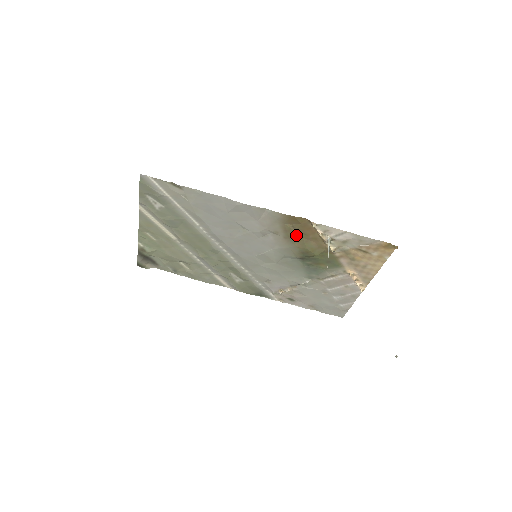
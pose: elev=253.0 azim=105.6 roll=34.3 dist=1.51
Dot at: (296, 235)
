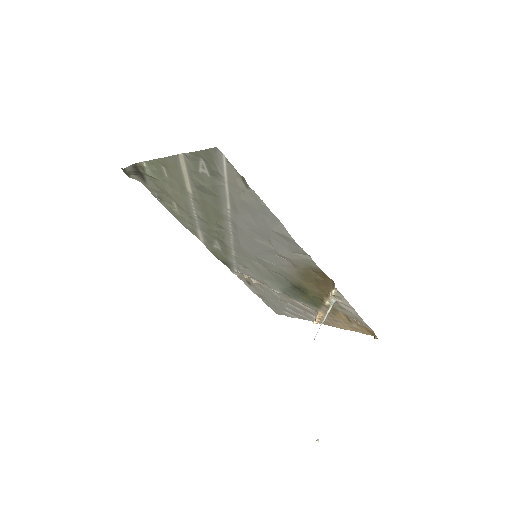
Dot at: (310, 278)
